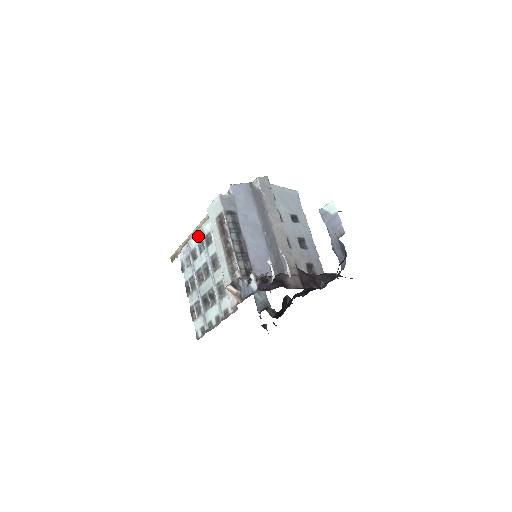
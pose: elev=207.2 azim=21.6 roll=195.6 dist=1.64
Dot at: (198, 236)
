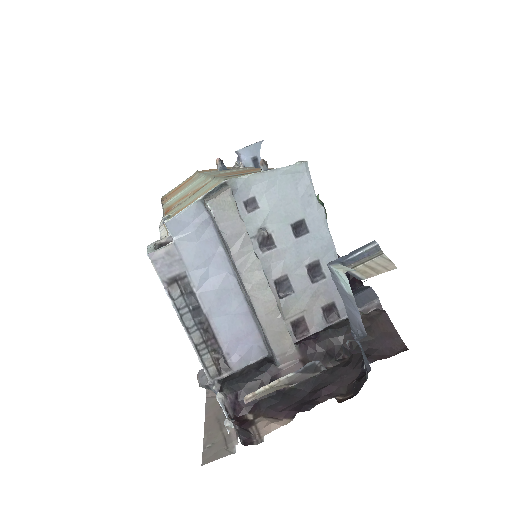
Dot at: occluded
